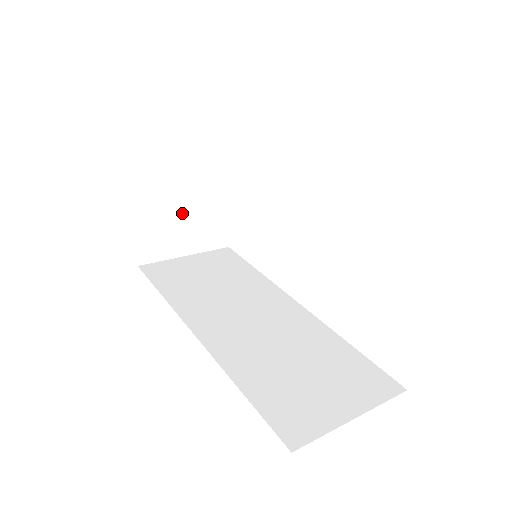
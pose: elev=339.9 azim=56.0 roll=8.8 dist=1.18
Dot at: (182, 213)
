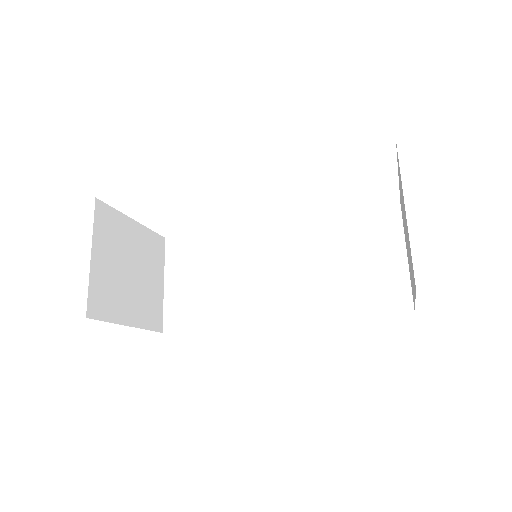
Dot at: (138, 278)
